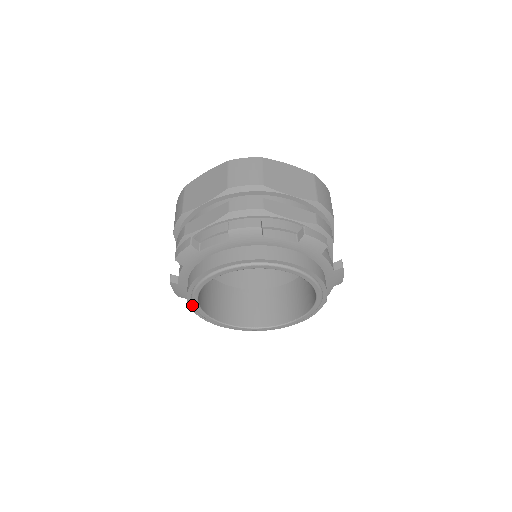
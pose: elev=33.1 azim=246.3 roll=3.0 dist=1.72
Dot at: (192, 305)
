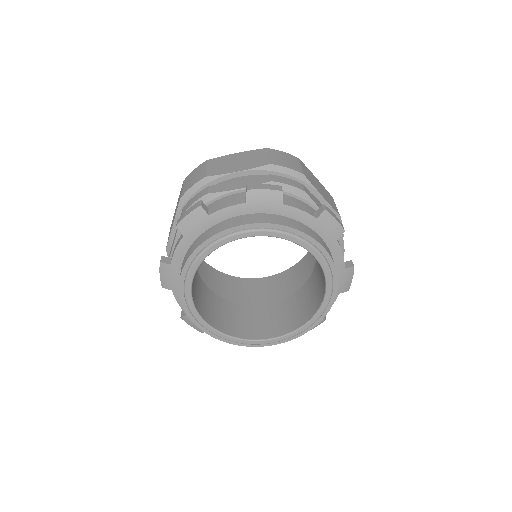
Dot at: (206, 330)
